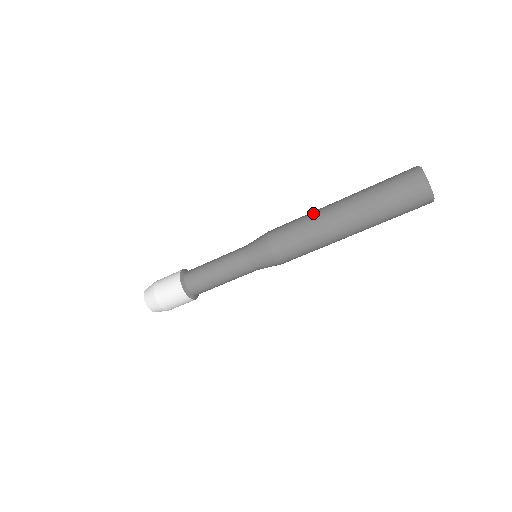
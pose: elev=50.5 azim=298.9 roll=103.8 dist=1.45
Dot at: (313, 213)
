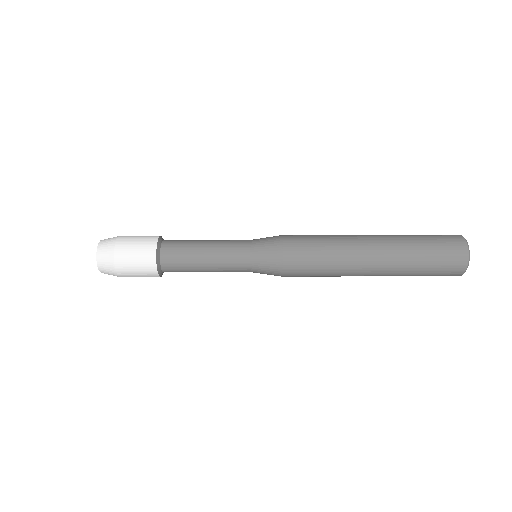
Dot at: occluded
